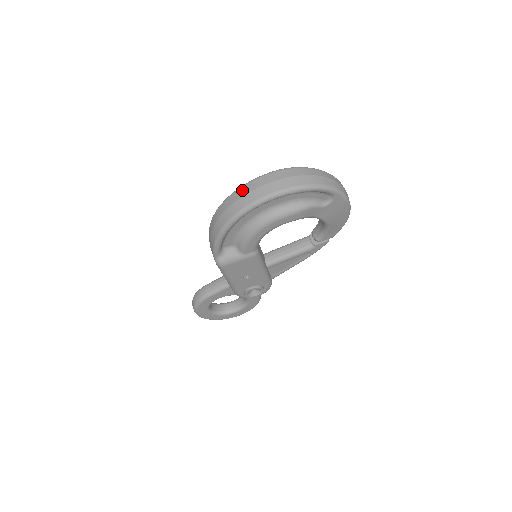
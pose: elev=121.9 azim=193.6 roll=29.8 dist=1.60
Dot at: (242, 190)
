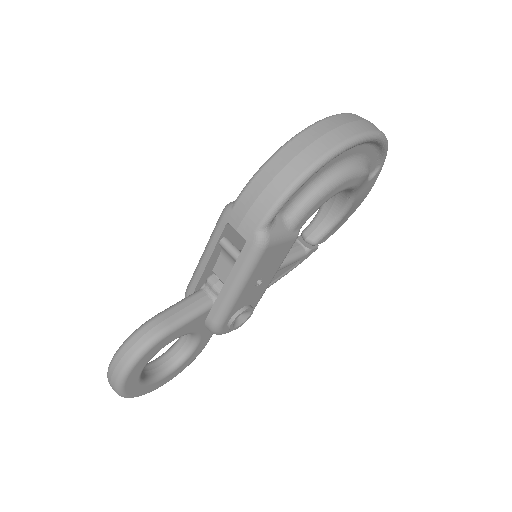
Dot at: (329, 122)
